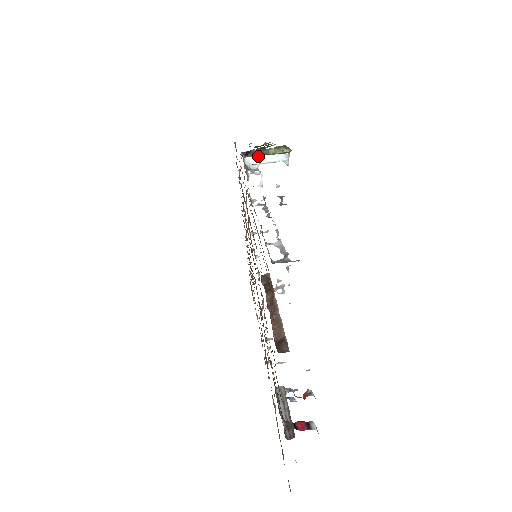
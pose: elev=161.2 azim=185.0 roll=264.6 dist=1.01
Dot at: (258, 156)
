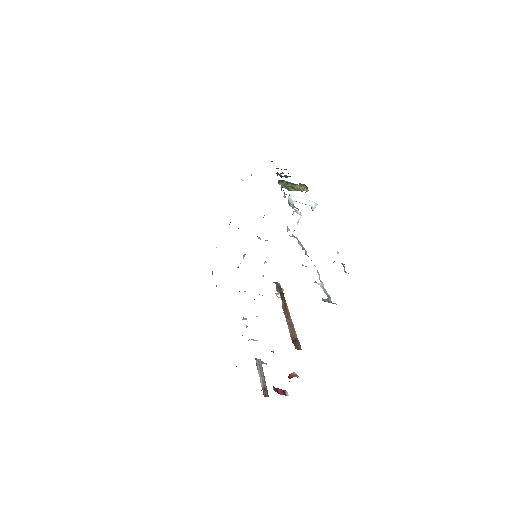
Dot at: occluded
